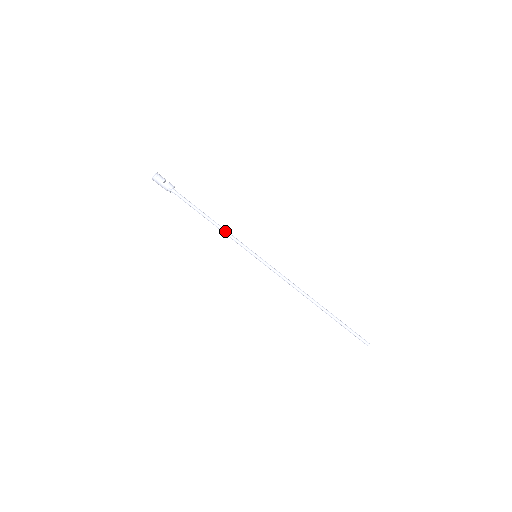
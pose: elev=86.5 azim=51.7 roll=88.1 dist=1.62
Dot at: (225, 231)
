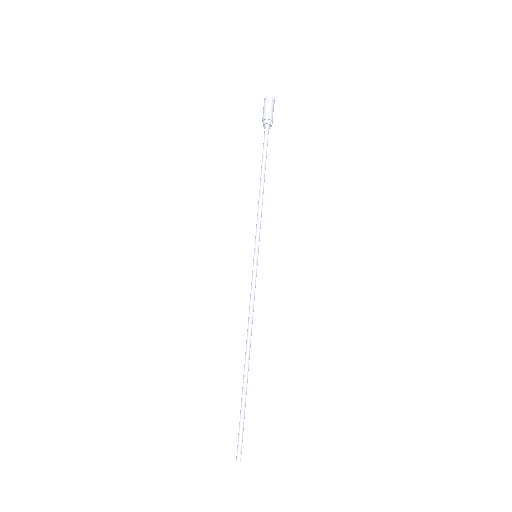
Dot at: occluded
